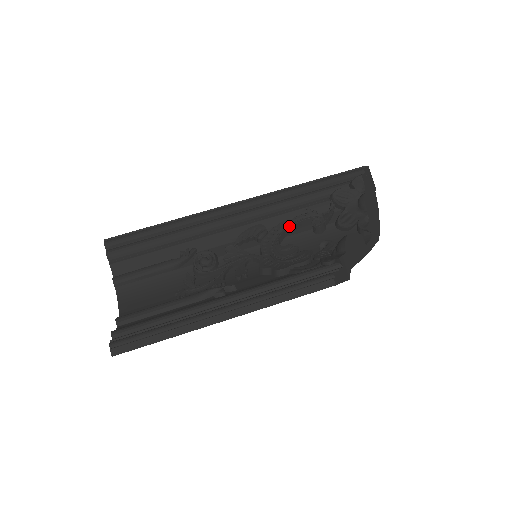
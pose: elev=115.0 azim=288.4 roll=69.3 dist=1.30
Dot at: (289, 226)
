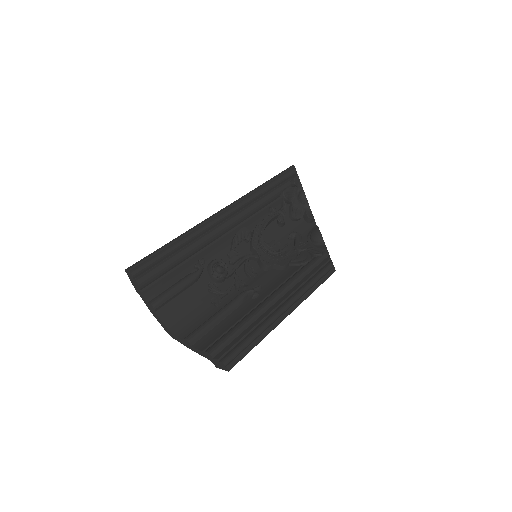
Dot at: (265, 225)
